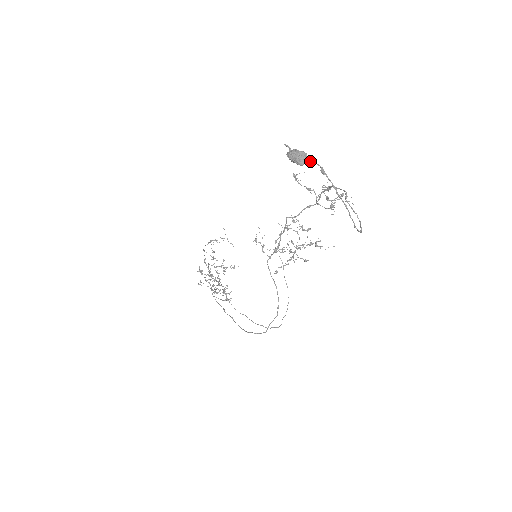
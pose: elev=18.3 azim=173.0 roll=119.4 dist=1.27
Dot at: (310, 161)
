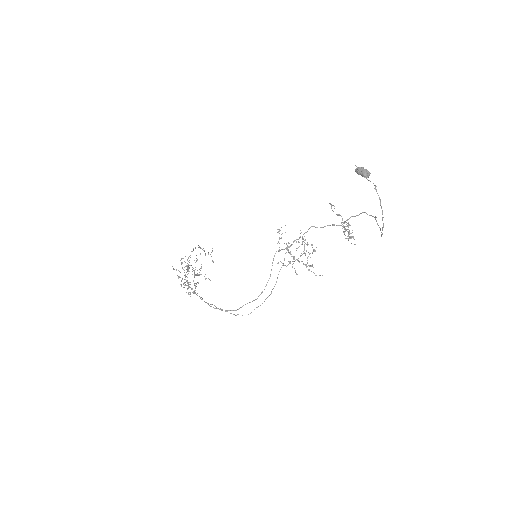
Dot at: (369, 180)
